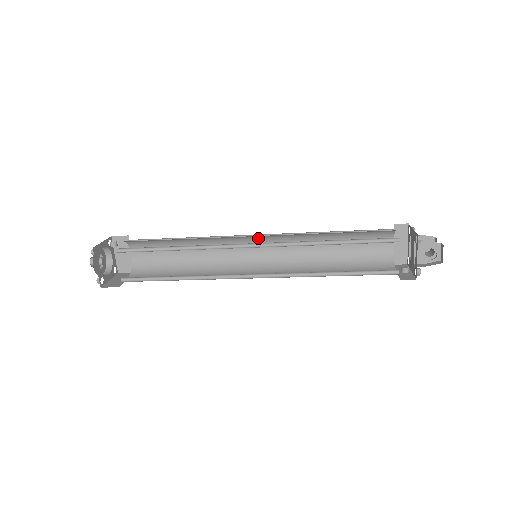
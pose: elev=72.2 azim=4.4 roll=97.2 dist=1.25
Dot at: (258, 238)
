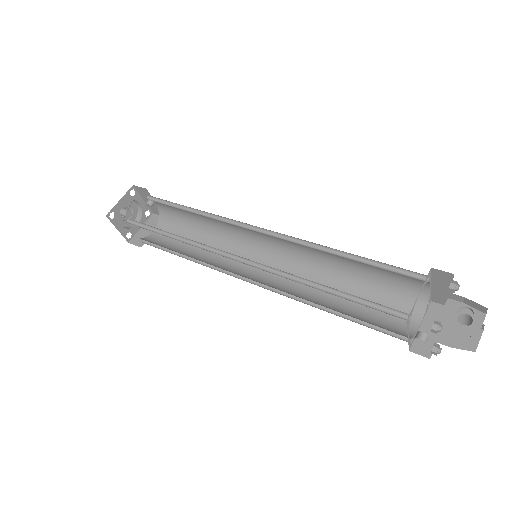
Dot at: (271, 253)
